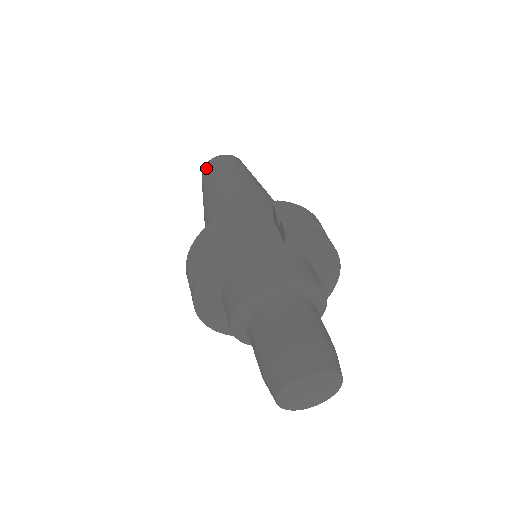
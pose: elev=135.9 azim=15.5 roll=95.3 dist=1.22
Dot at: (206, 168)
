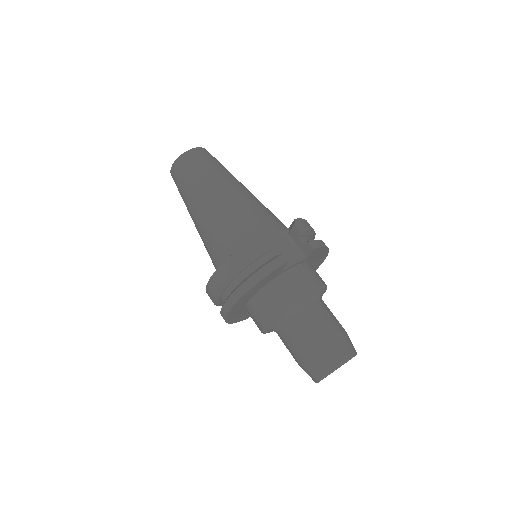
Dot at: (183, 162)
